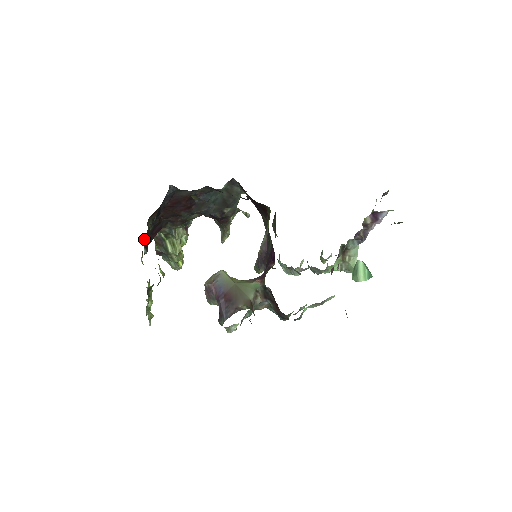
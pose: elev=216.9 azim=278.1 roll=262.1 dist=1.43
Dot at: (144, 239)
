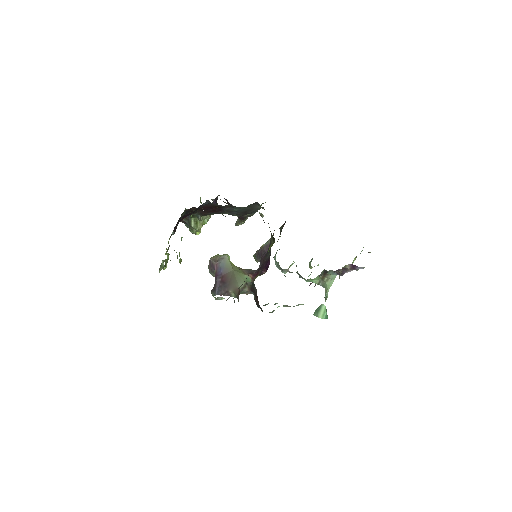
Dot at: (175, 226)
